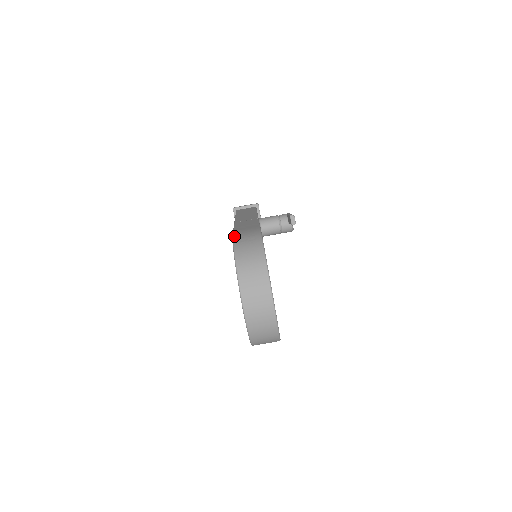
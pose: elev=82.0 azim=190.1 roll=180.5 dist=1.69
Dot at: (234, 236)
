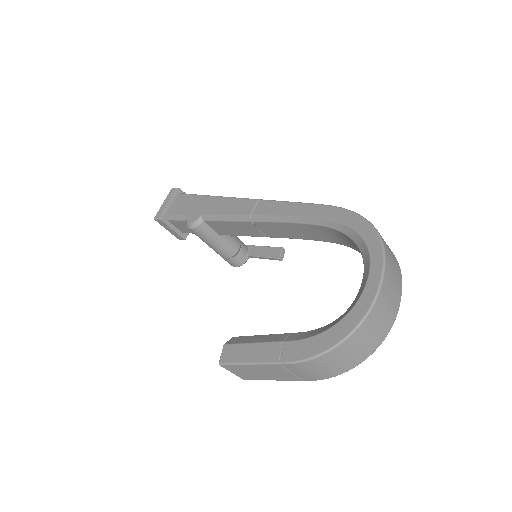
Dot at: (343, 208)
